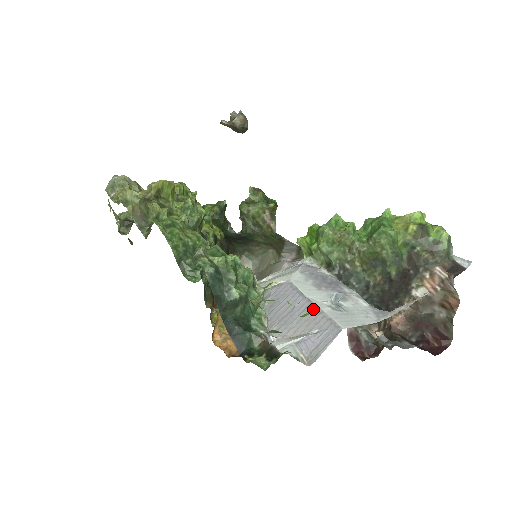
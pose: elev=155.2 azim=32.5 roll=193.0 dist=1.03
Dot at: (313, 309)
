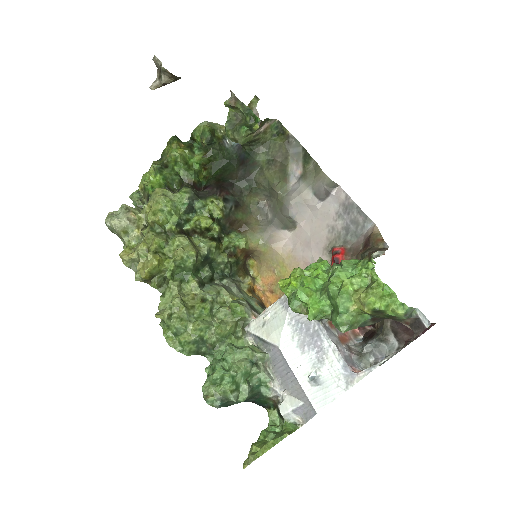
Dot at: (298, 385)
